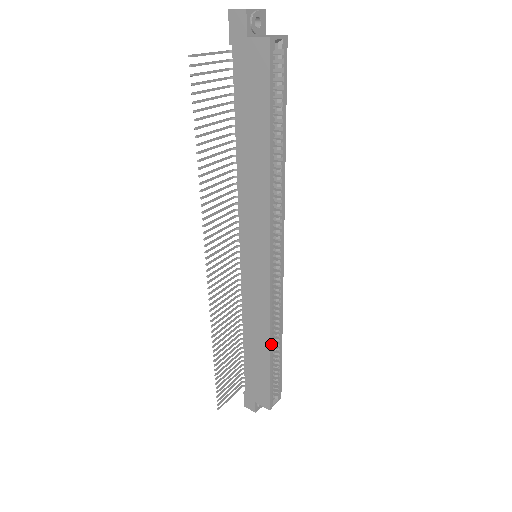
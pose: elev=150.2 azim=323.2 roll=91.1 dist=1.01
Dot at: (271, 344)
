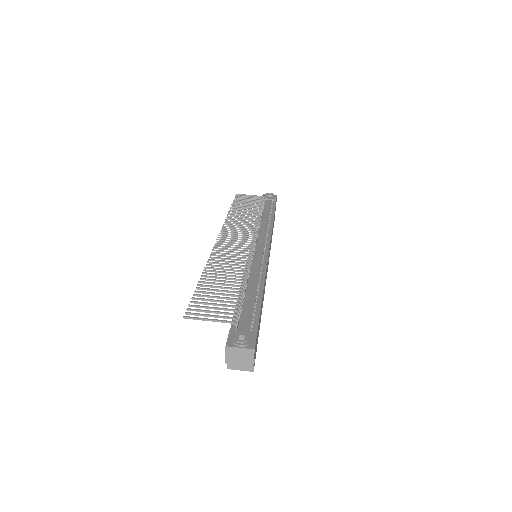
Dot at: occluded
